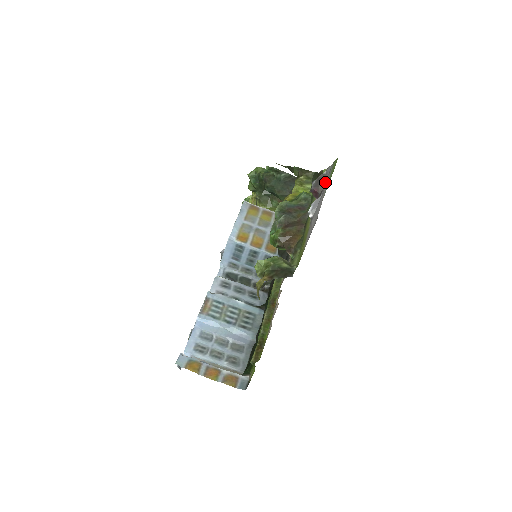
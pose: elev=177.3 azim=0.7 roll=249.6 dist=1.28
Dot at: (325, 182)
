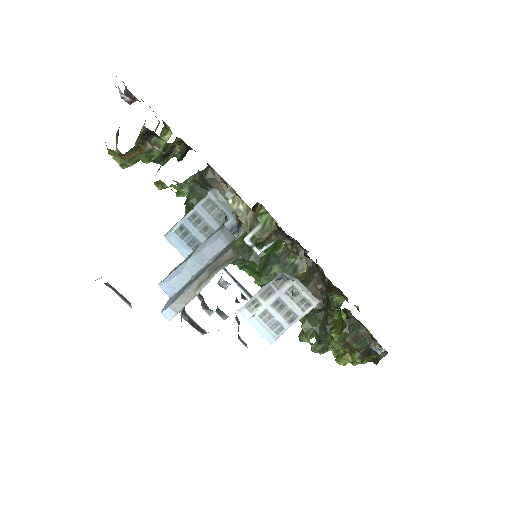
Dot at: occluded
